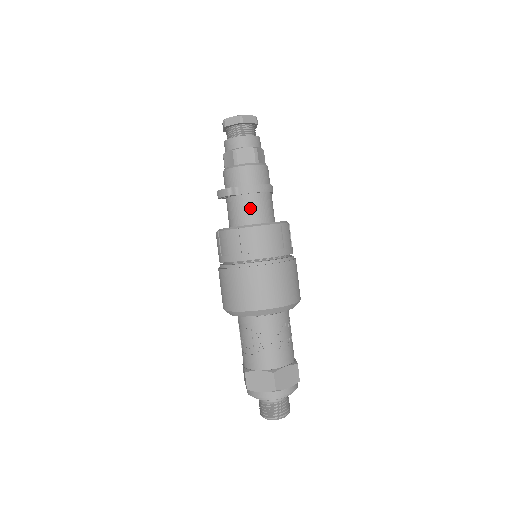
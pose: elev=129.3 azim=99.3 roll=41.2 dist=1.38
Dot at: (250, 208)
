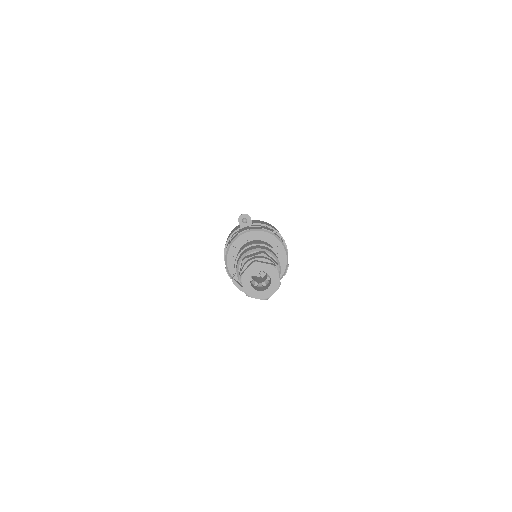
Dot at: occluded
